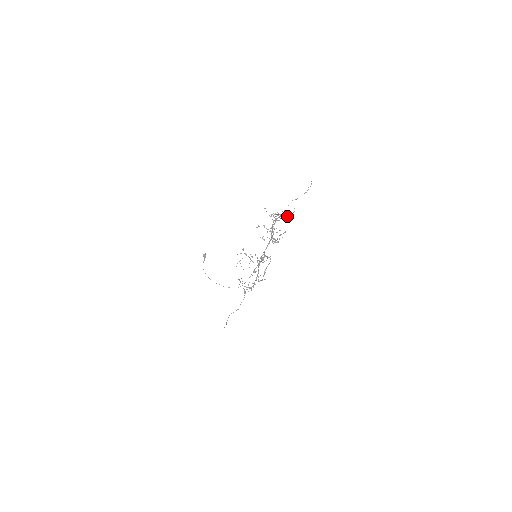
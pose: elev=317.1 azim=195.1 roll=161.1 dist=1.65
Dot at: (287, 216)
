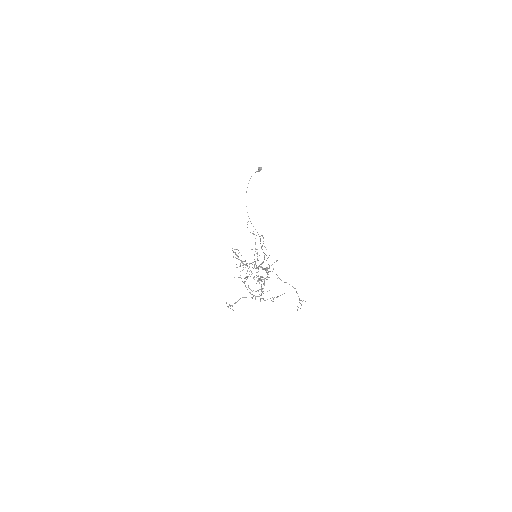
Dot at: (263, 299)
